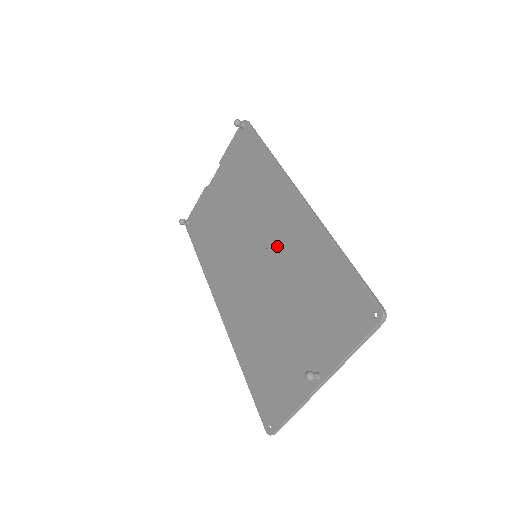
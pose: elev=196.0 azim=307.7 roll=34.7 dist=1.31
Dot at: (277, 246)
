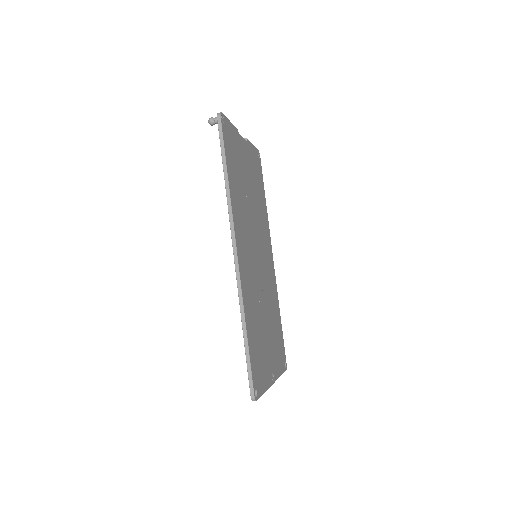
Dot at: occluded
